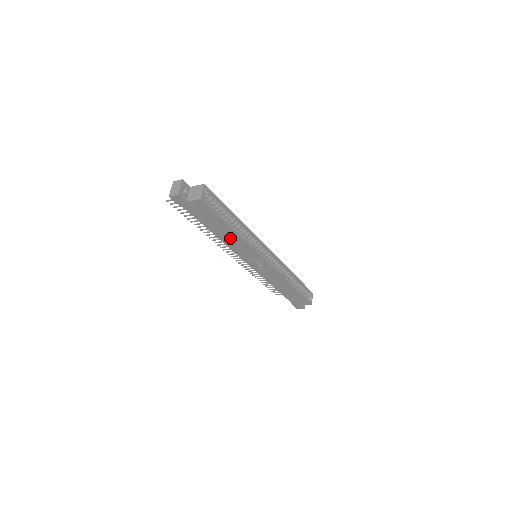
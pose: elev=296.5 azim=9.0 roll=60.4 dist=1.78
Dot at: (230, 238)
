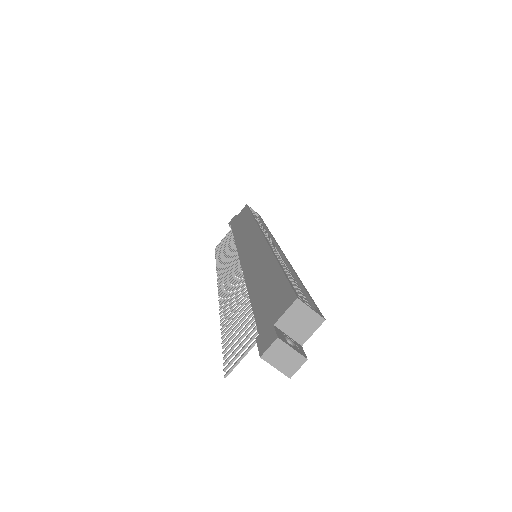
Dot at: occluded
